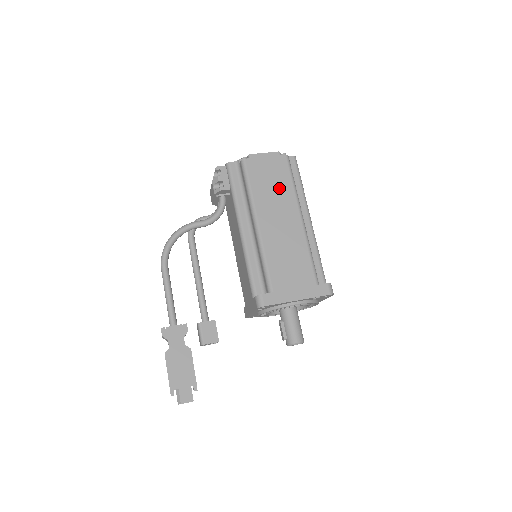
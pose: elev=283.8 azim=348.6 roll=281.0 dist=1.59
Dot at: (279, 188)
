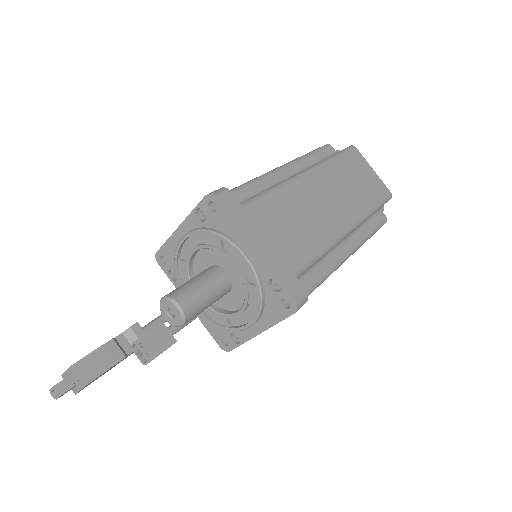
Dot at: occluded
